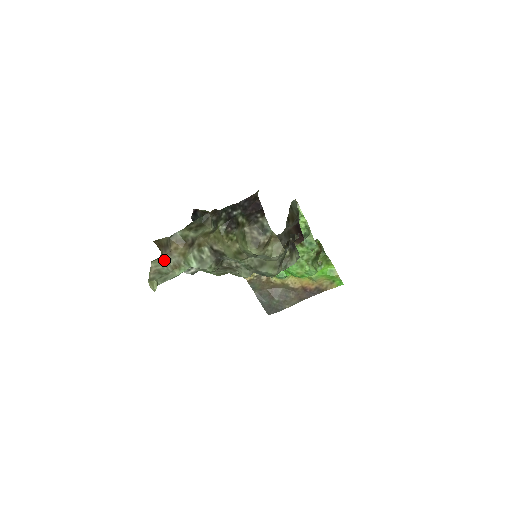
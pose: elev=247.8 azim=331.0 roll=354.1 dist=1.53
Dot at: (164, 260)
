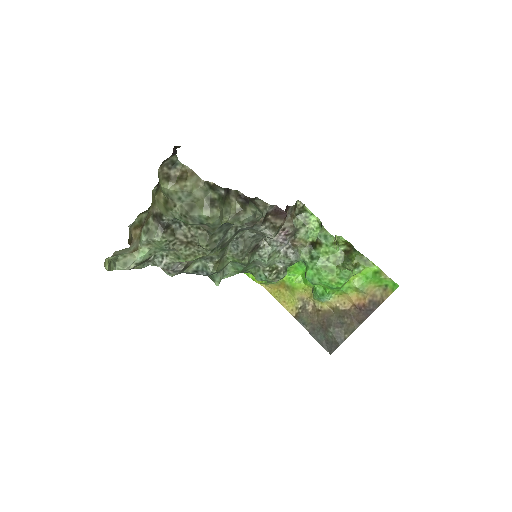
Dot at: (127, 249)
